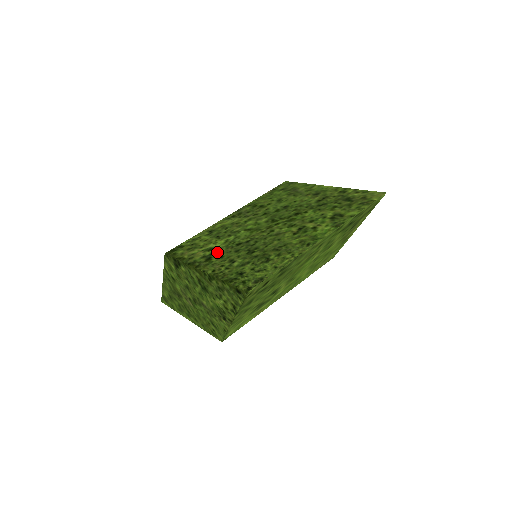
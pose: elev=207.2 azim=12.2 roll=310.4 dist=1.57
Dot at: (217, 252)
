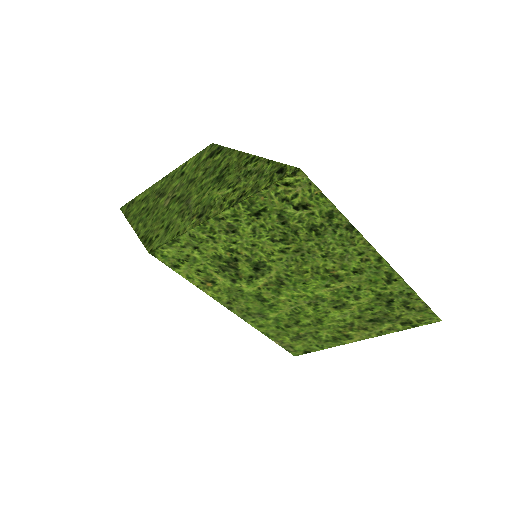
Dot at: occluded
